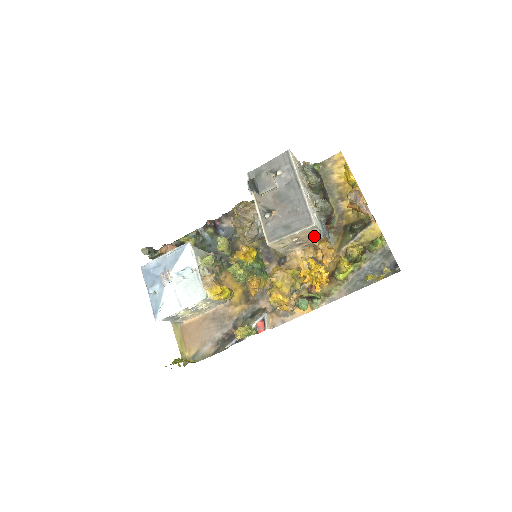
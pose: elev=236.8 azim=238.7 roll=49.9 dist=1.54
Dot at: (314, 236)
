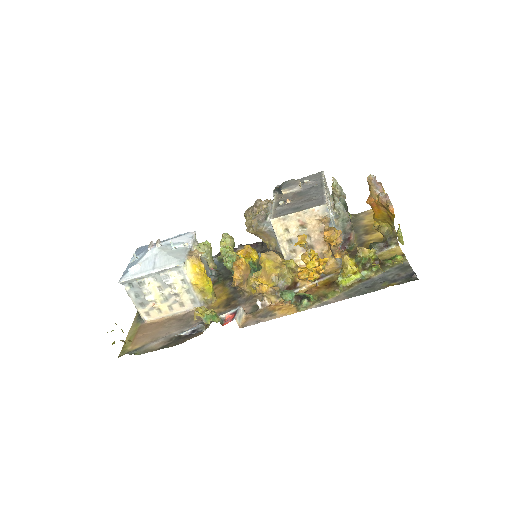
Dot at: occluded
